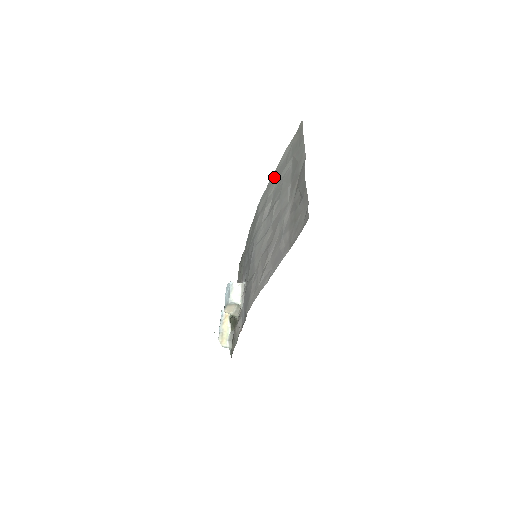
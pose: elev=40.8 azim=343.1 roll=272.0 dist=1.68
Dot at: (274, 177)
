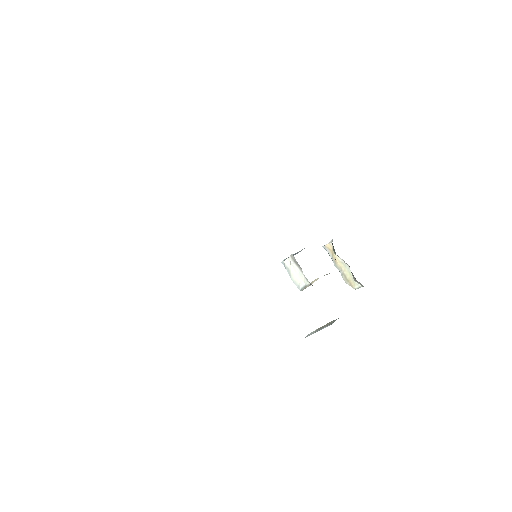
Dot at: occluded
